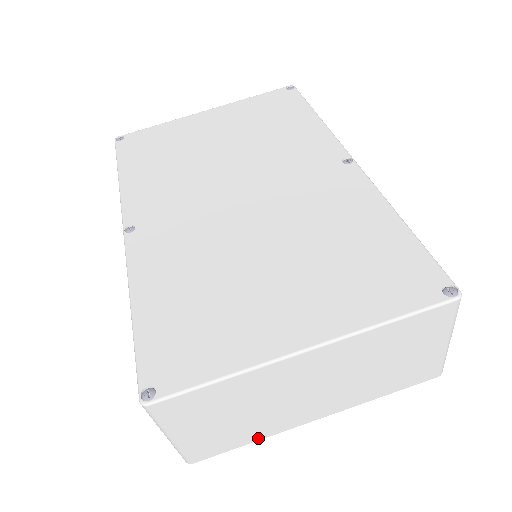
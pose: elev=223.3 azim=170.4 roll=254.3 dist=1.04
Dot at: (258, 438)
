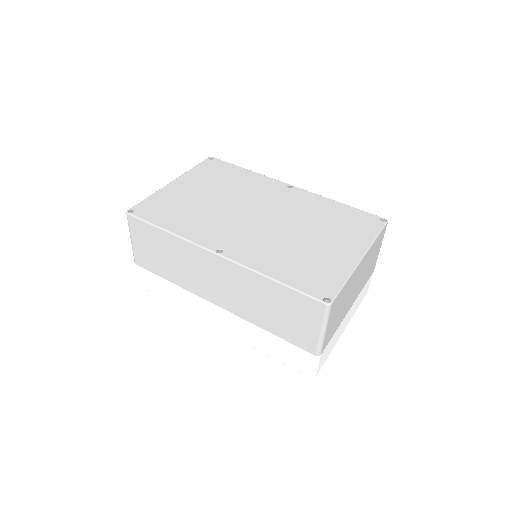
Dot at: (337, 327)
